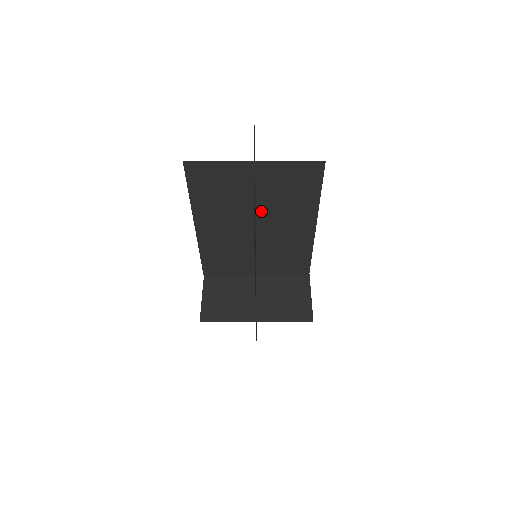
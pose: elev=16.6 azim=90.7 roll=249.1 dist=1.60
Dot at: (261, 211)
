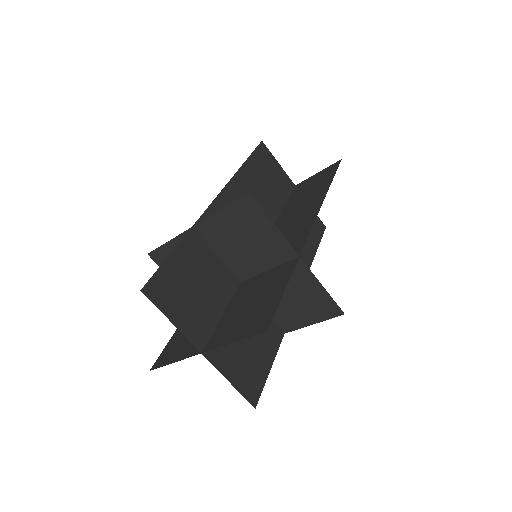
Dot at: occluded
